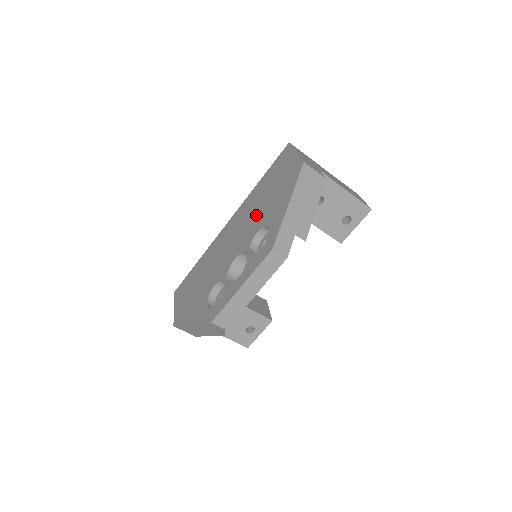
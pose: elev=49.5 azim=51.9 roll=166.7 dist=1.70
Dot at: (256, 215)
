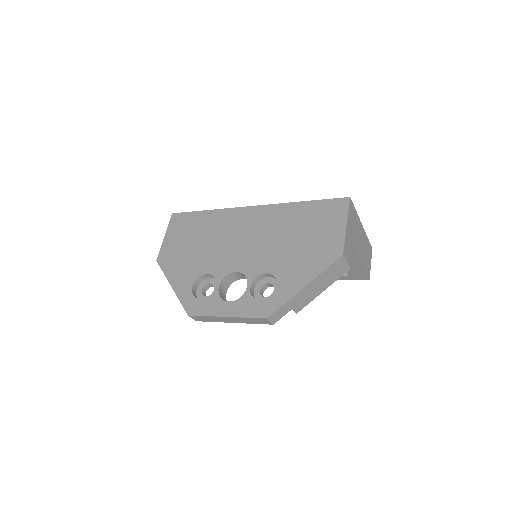
Dot at: (276, 248)
